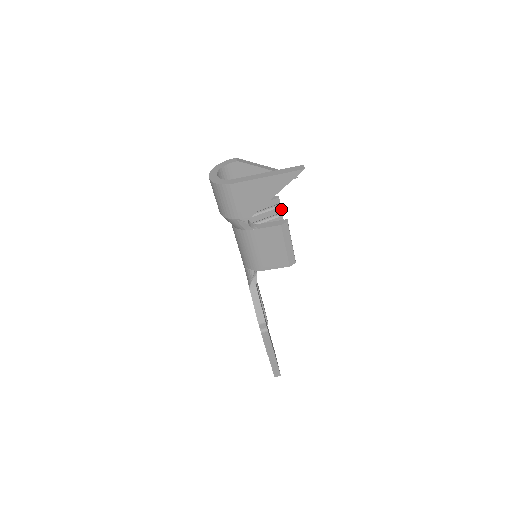
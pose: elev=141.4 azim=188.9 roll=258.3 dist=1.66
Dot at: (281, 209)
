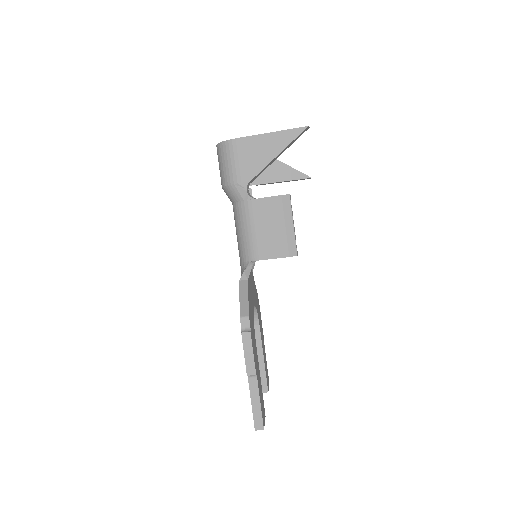
Dot at: occluded
